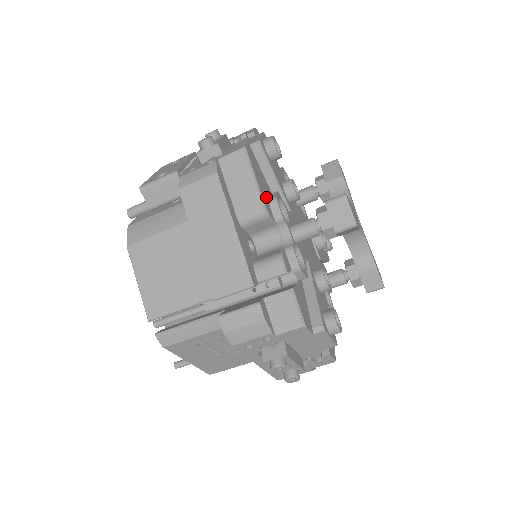
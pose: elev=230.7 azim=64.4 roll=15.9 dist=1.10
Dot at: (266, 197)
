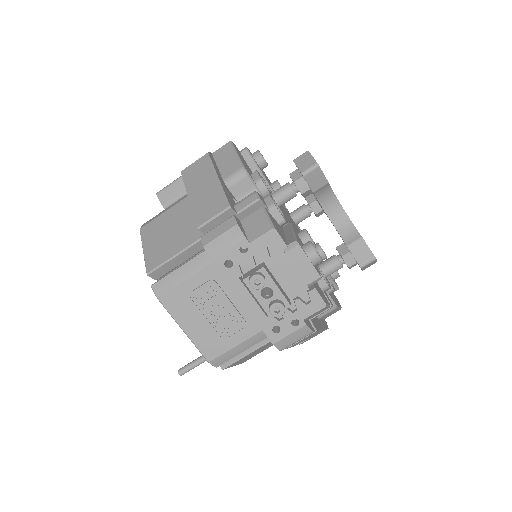
Dot at: (248, 170)
